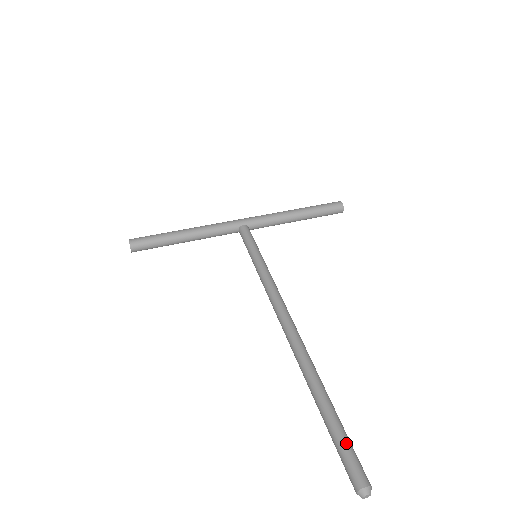
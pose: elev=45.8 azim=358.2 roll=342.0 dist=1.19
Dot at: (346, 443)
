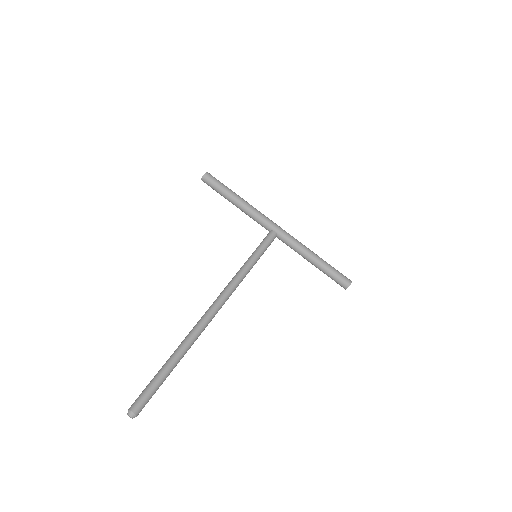
Dot at: (153, 388)
